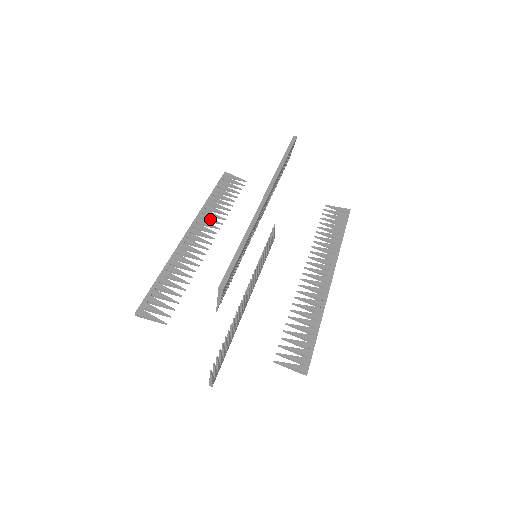
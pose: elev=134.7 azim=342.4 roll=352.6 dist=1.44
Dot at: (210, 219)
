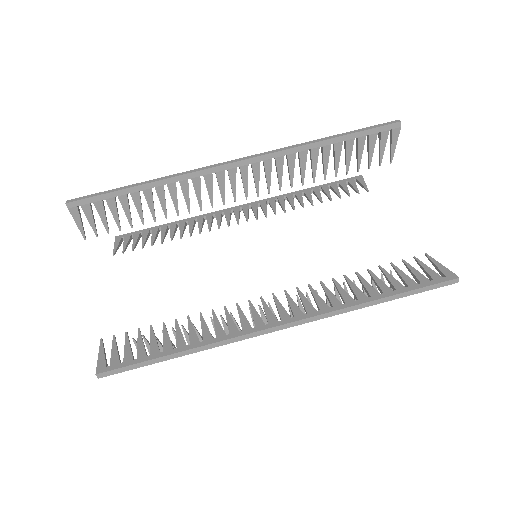
Dot at: (273, 205)
